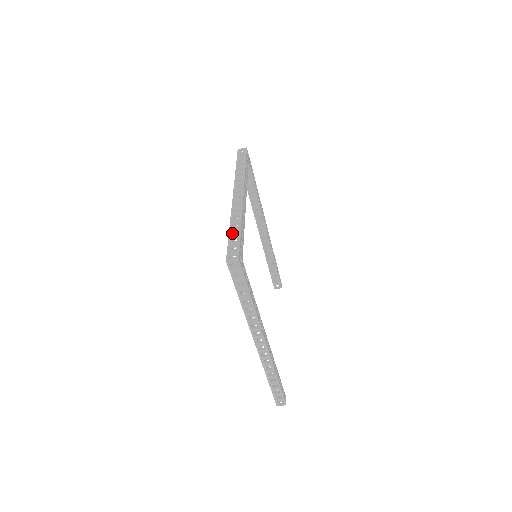
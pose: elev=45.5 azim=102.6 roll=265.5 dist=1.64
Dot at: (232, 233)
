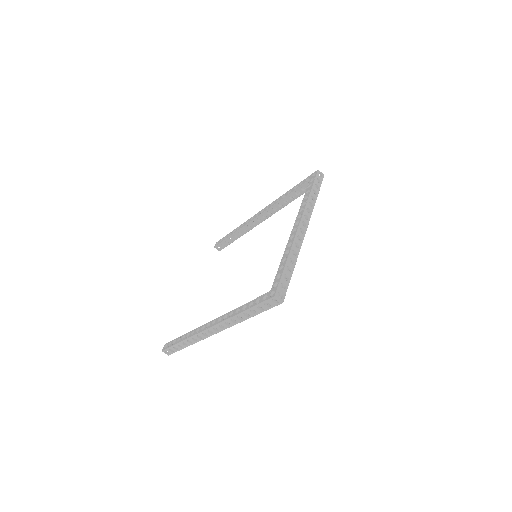
Dot at: (286, 267)
